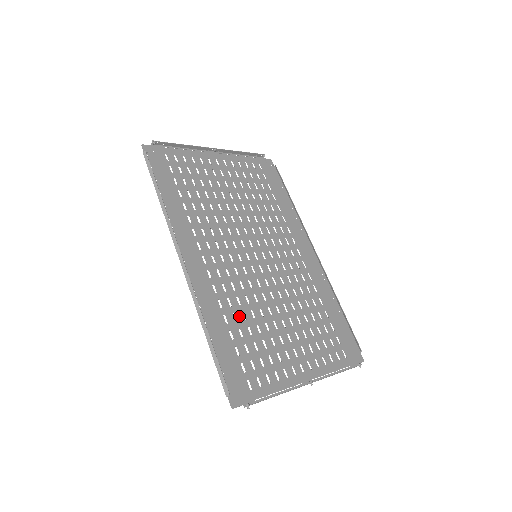
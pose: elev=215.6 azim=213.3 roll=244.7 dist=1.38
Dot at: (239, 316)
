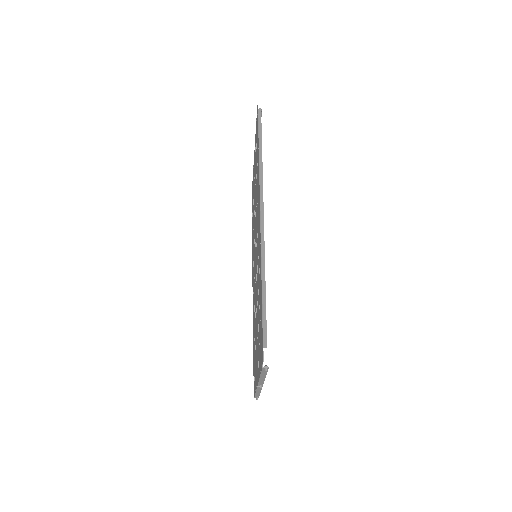
Dot at: occluded
